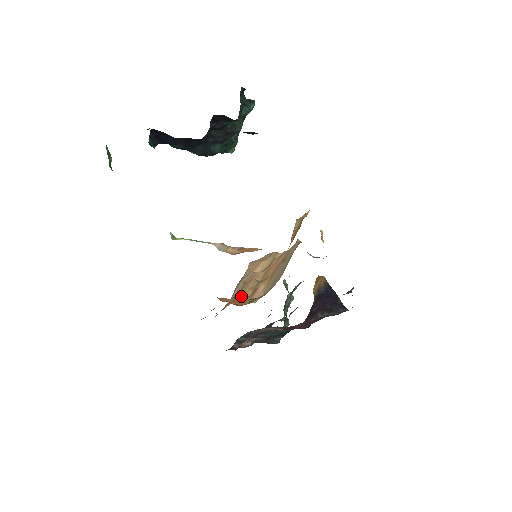
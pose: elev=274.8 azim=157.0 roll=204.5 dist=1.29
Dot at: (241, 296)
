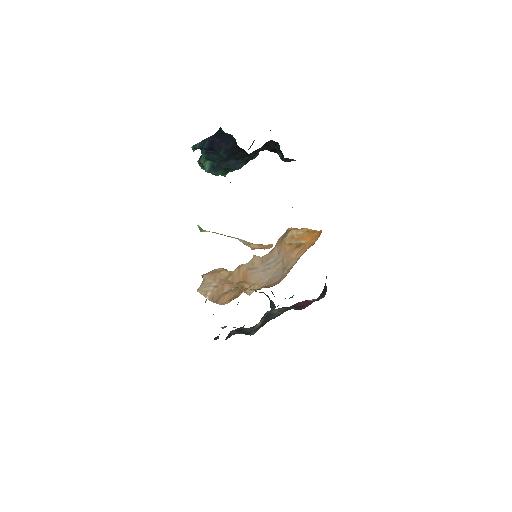
Dot at: occluded
